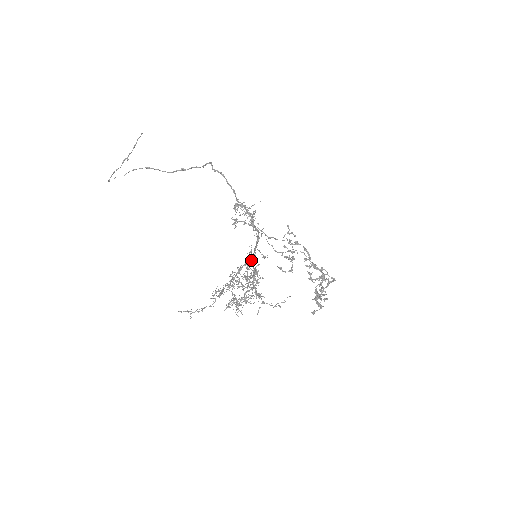
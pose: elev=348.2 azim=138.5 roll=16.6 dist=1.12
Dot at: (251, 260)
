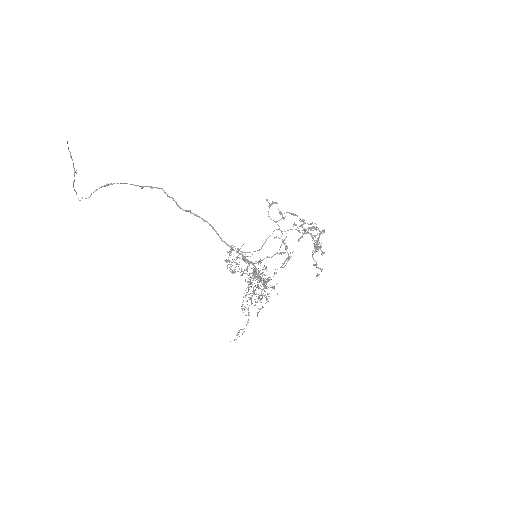
Dot at: (256, 272)
